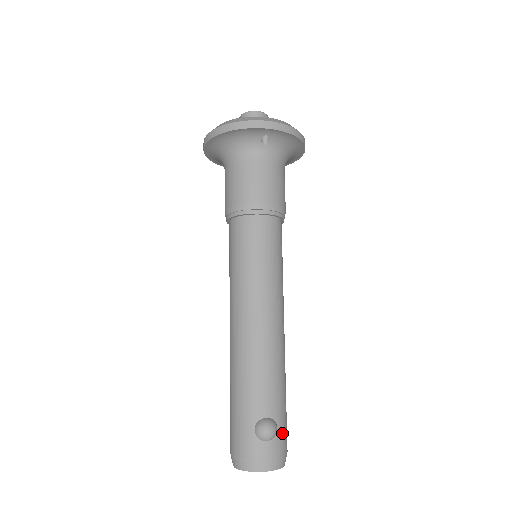
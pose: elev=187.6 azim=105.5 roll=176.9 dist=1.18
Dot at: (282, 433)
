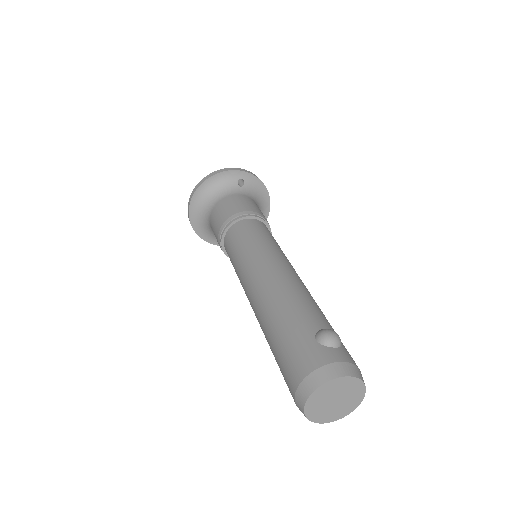
Dot at: occluded
